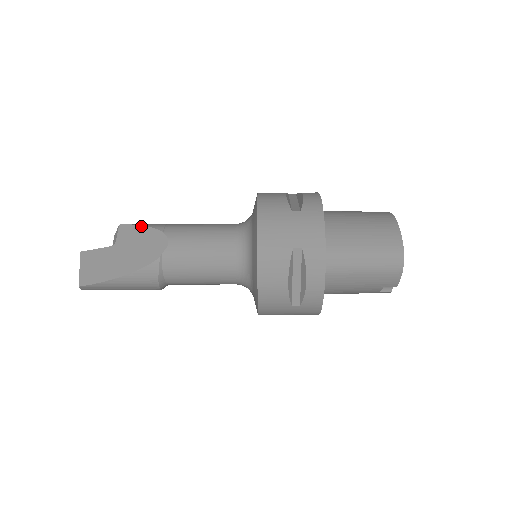
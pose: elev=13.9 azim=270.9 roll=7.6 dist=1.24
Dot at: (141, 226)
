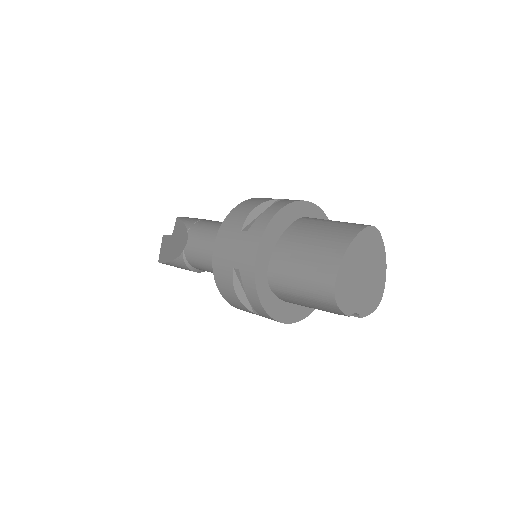
Dot at: (182, 222)
